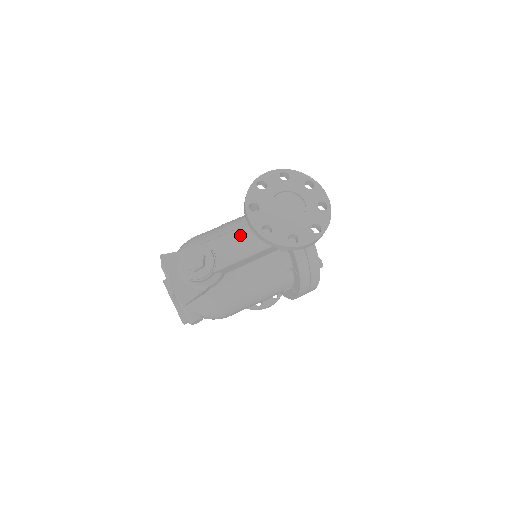
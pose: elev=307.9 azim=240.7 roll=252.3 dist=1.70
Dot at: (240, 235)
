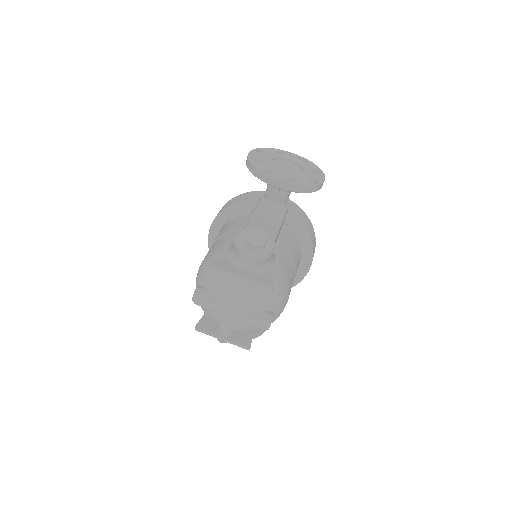
Dot at: (261, 214)
